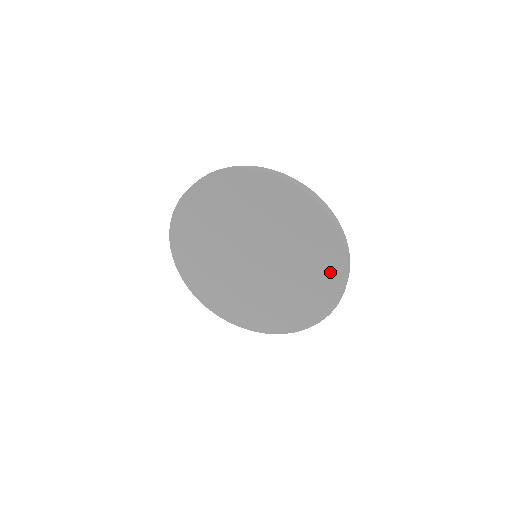
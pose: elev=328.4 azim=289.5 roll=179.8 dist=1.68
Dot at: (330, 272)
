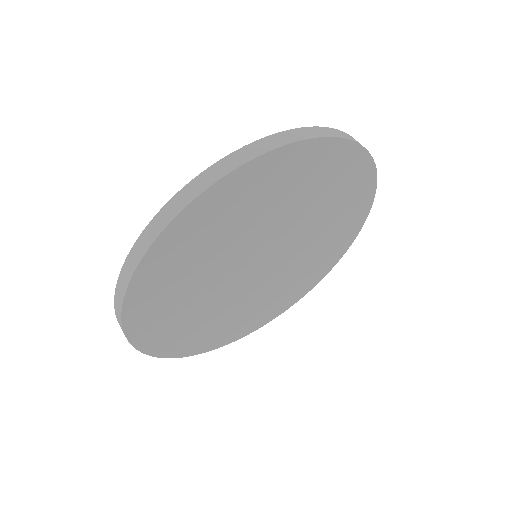
Dot at: (350, 226)
